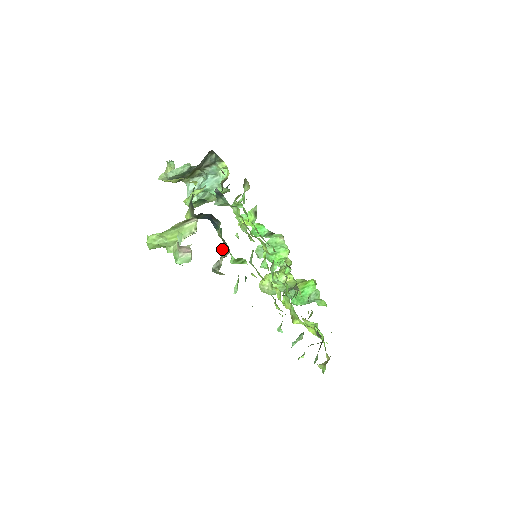
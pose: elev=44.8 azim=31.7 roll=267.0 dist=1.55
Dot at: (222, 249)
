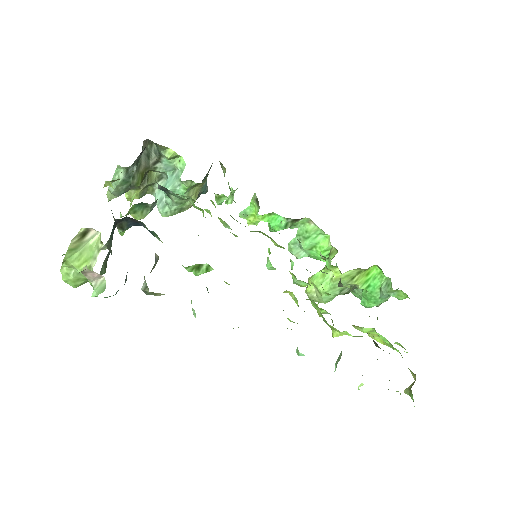
Dot at: occluded
